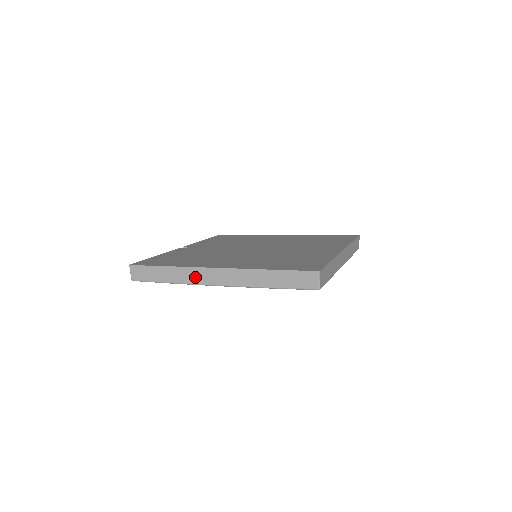
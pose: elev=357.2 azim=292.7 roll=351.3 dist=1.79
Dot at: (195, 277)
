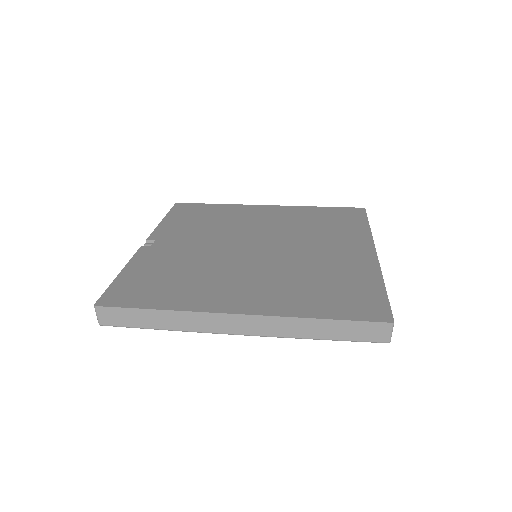
Dot at: (205, 324)
